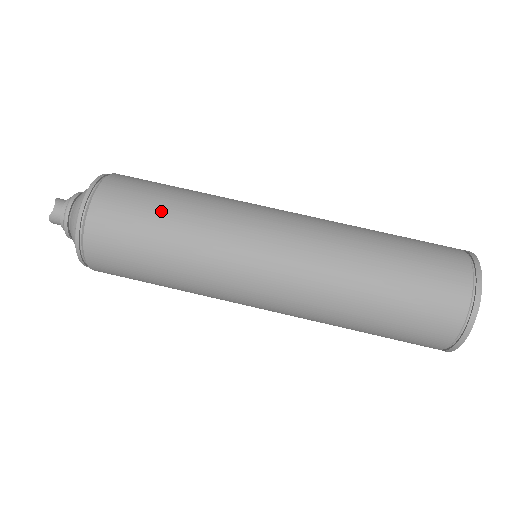
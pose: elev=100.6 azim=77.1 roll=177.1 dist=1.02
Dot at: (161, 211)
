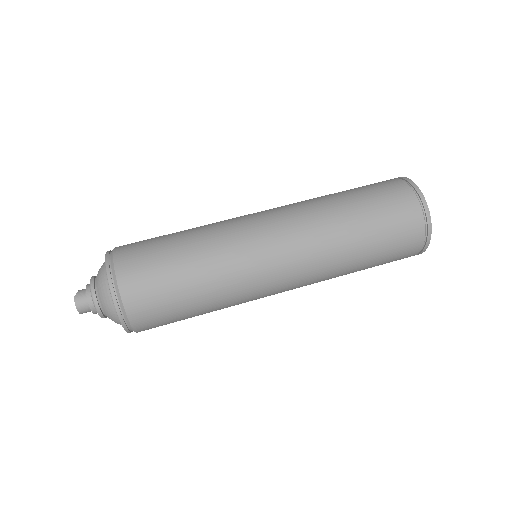
Dot at: occluded
